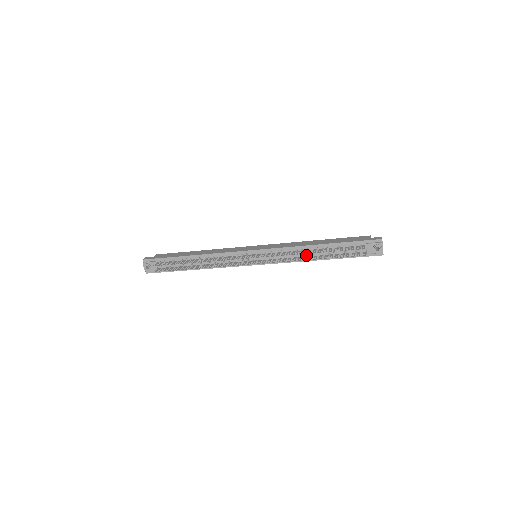
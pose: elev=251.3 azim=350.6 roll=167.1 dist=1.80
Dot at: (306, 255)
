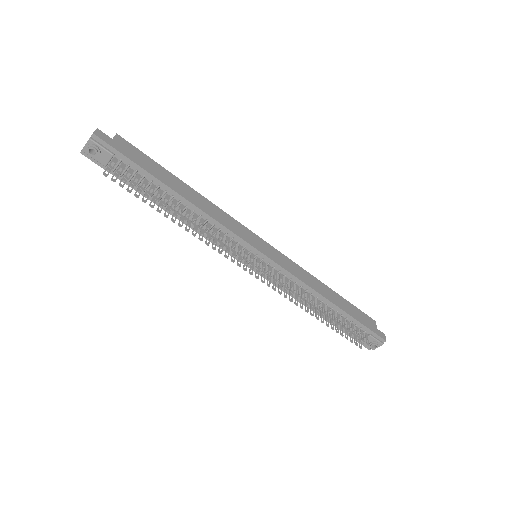
Dot at: occluded
